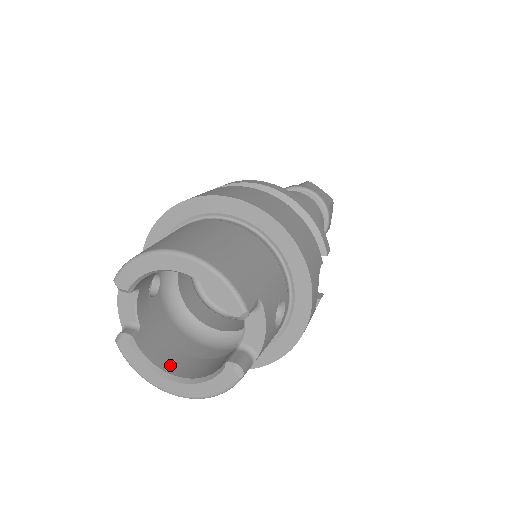
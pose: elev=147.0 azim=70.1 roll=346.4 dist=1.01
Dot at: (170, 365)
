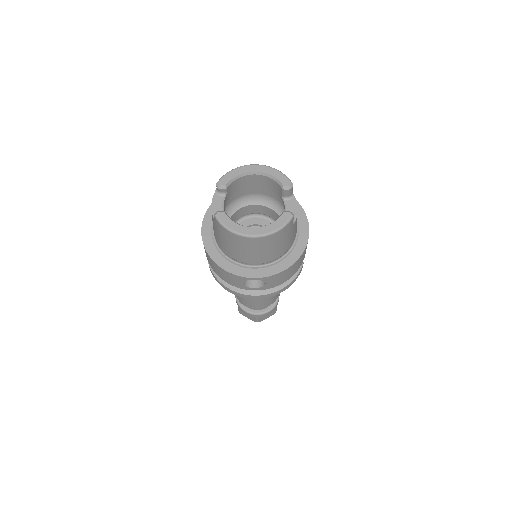
Dot at: occluded
